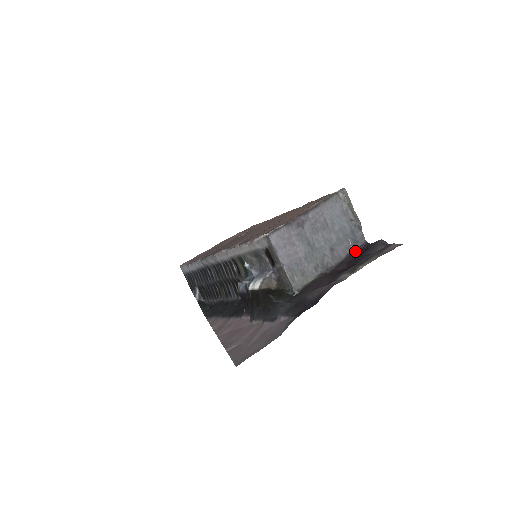
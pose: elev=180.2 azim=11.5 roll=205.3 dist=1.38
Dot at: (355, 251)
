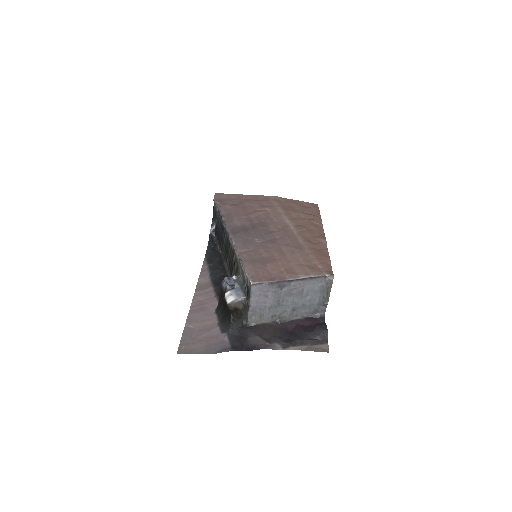
Dot at: (310, 318)
